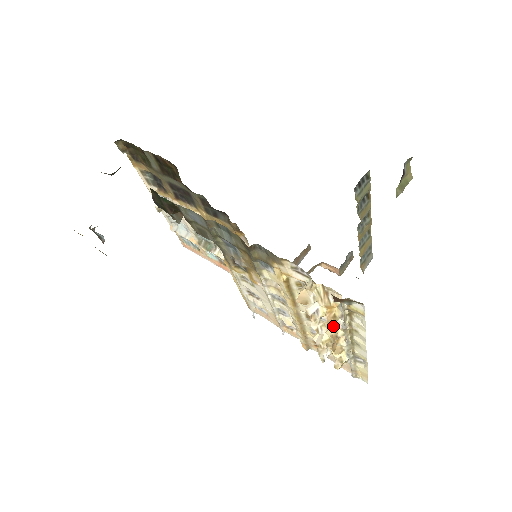
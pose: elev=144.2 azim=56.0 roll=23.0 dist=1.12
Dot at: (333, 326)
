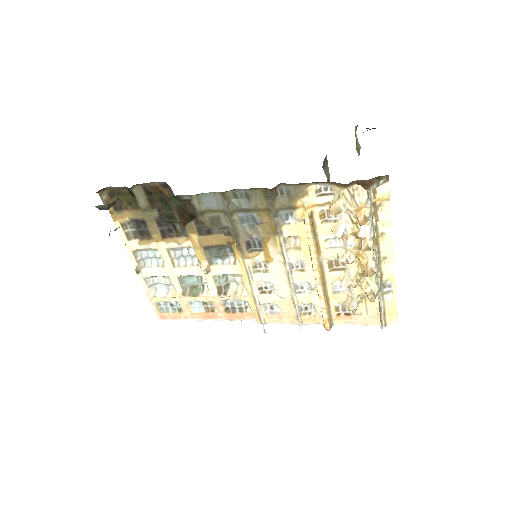
Dot at: (362, 241)
